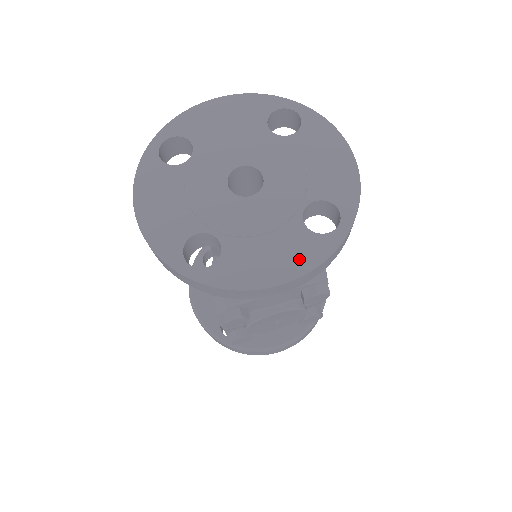
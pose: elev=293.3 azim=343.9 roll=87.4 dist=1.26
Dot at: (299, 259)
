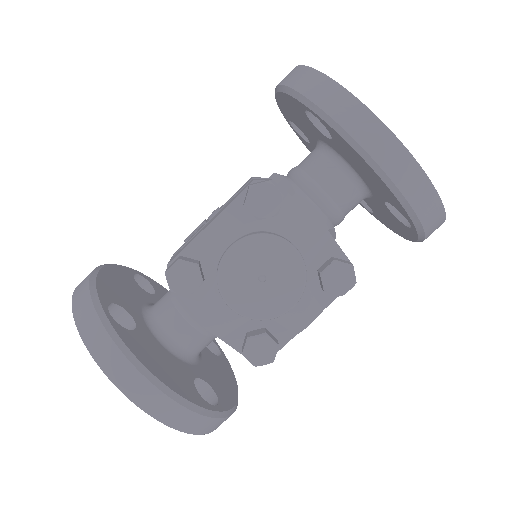
Dot at: occluded
